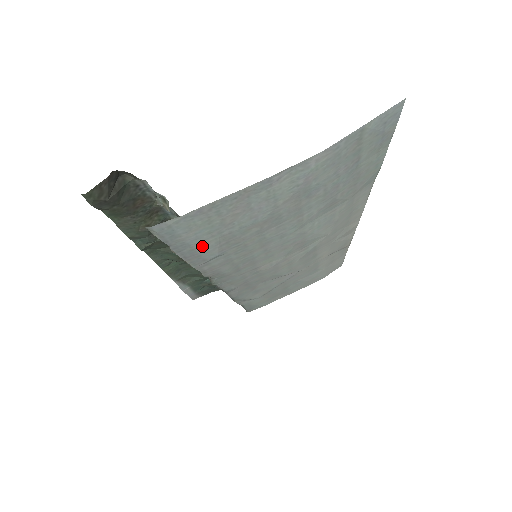
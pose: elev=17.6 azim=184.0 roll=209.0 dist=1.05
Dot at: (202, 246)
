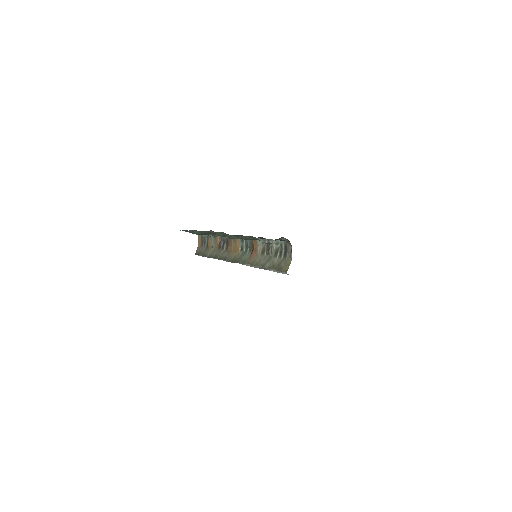
Dot at: occluded
